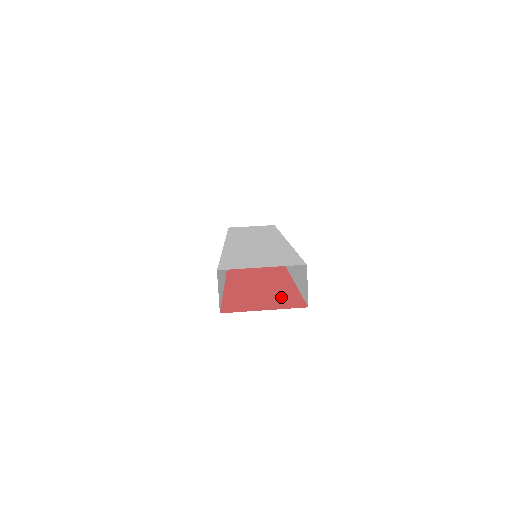
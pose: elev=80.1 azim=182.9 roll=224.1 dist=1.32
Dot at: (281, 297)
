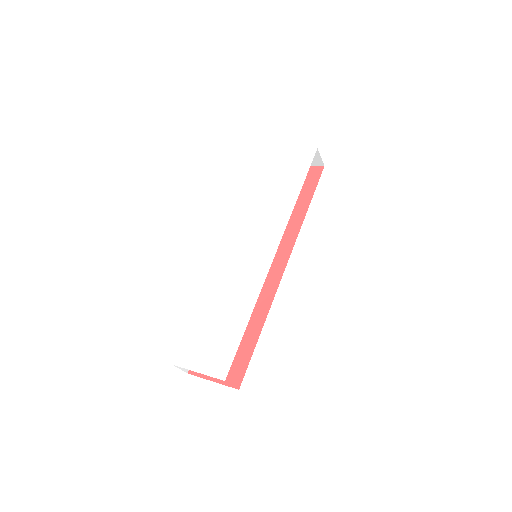
Dot at: (236, 355)
